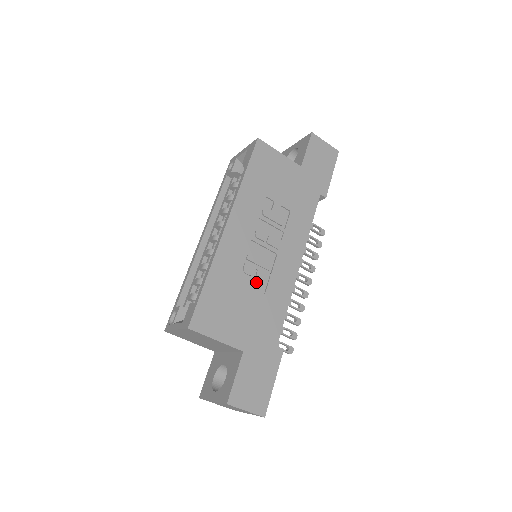
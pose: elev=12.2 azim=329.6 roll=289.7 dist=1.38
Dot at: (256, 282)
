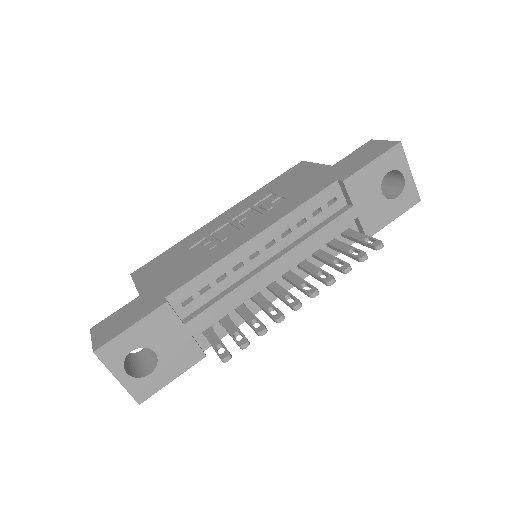
Dot at: (203, 250)
